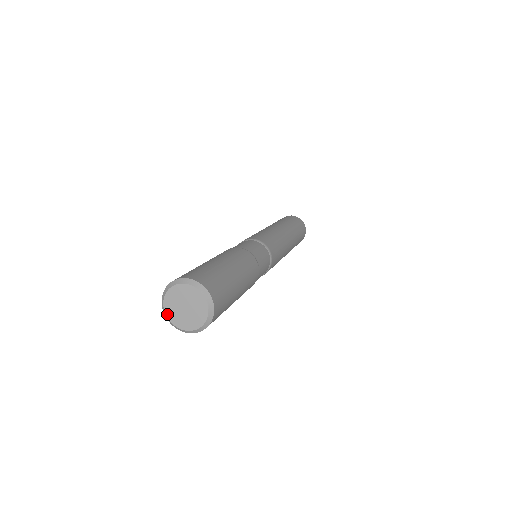
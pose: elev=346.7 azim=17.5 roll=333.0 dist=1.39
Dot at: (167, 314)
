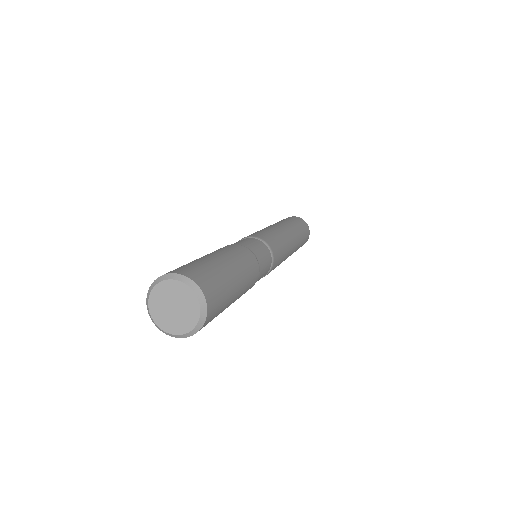
Dot at: (153, 292)
